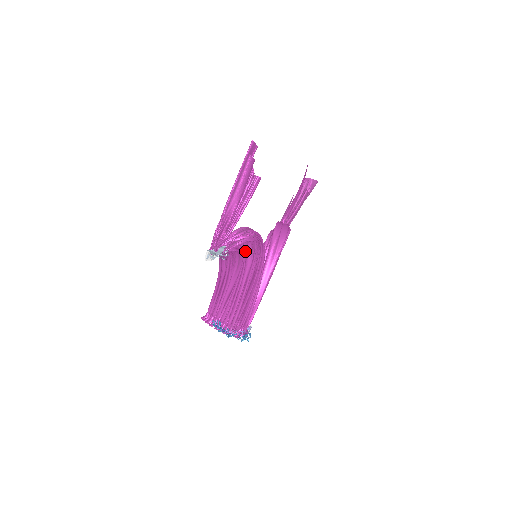
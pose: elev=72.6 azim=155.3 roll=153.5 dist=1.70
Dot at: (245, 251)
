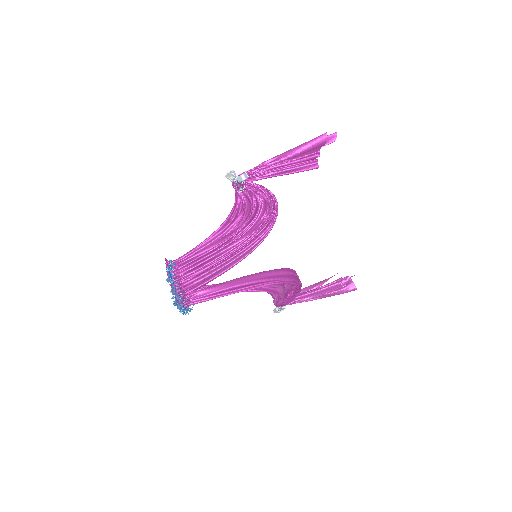
Dot at: (254, 225)
